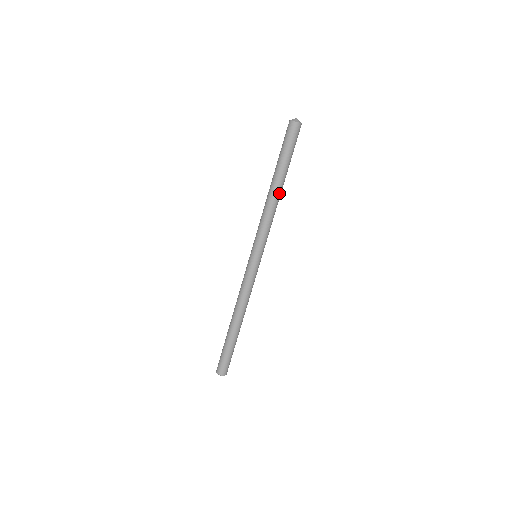
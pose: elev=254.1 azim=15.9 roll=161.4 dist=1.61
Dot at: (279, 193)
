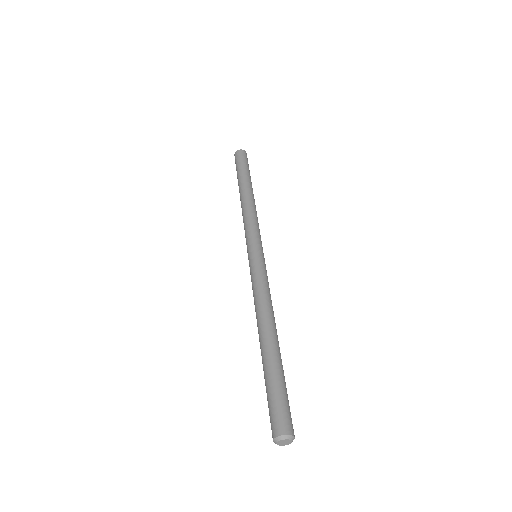
Dot at: occluded
